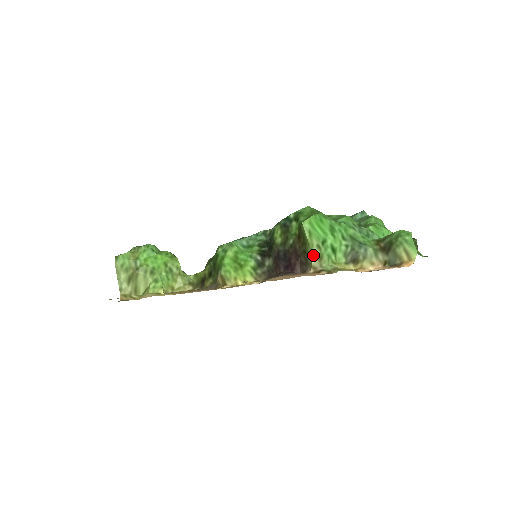
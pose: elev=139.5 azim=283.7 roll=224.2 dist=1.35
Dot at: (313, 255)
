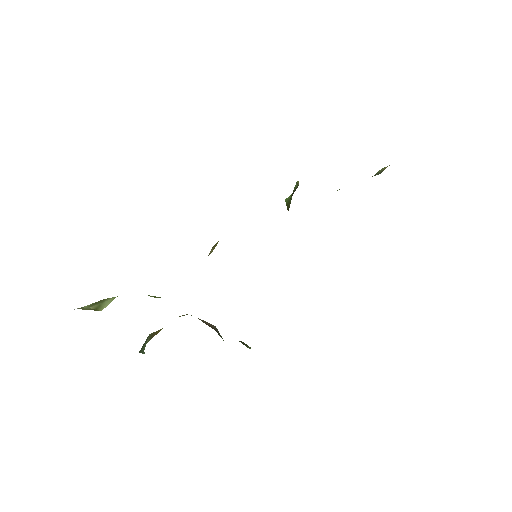
Dot at: occluded
